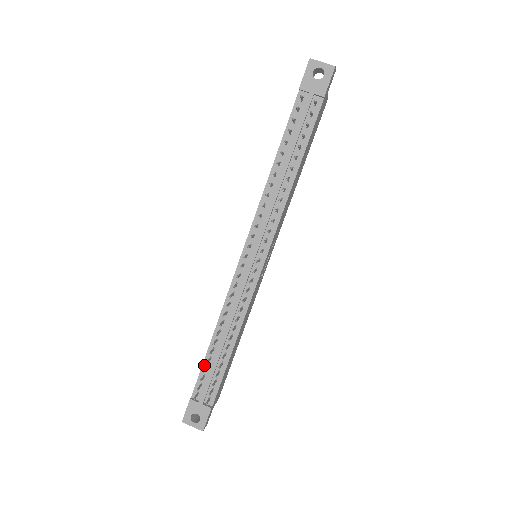
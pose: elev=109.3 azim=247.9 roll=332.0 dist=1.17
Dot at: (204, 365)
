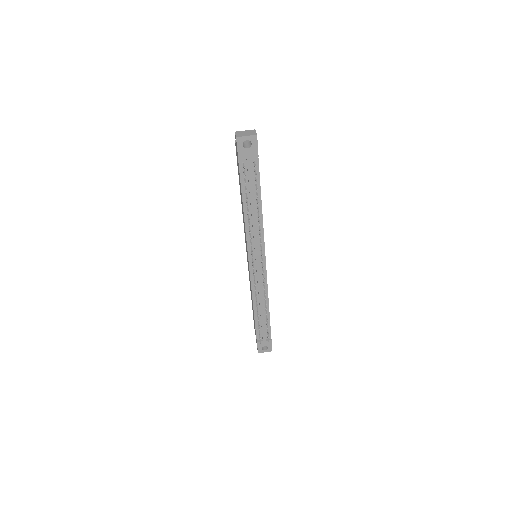
Dot at: (256, 324)
